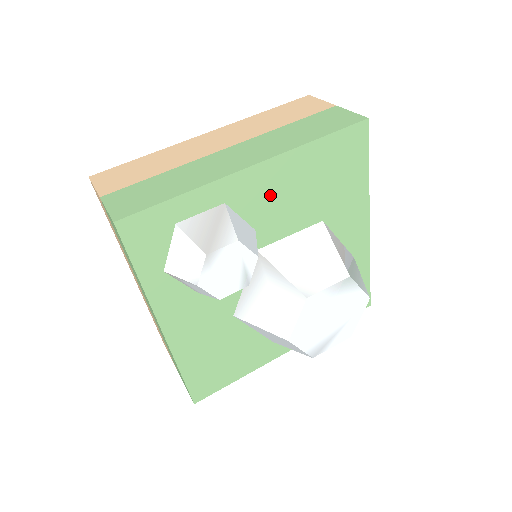
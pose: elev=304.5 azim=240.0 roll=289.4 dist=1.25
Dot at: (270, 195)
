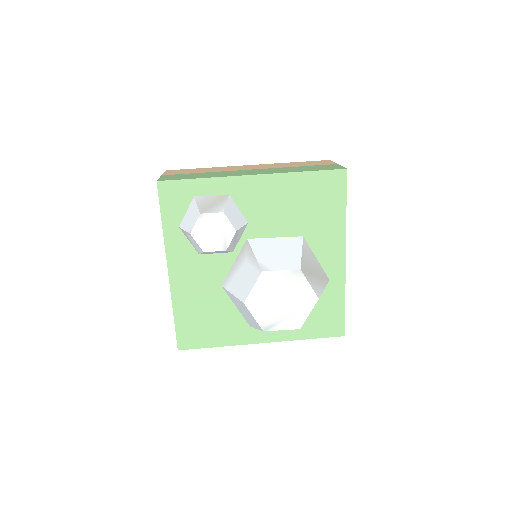
Dot at: (263, 200)
